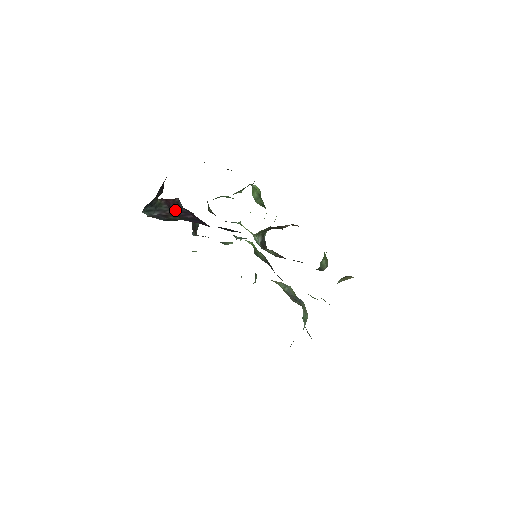
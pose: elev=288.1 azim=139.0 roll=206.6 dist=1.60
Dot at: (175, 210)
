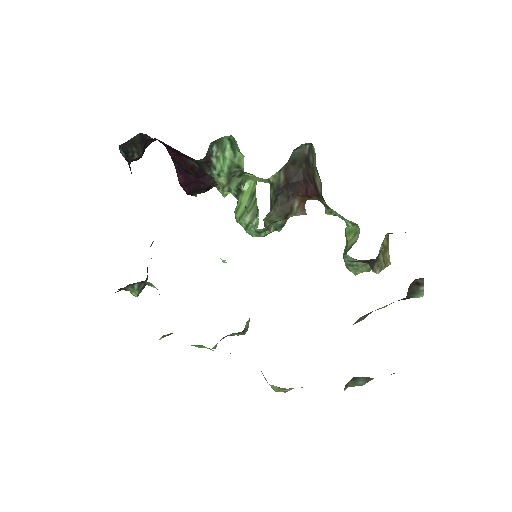
Dot at: occluded
